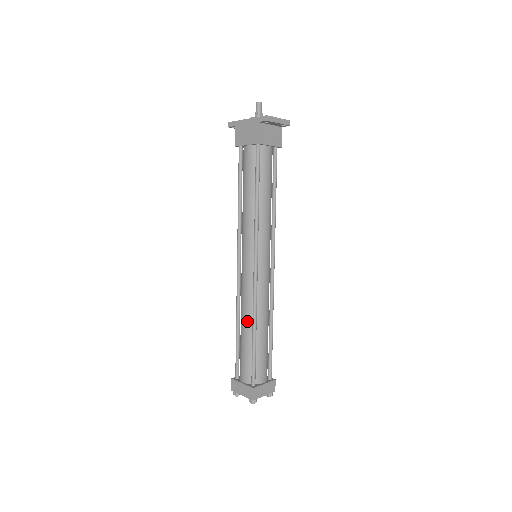
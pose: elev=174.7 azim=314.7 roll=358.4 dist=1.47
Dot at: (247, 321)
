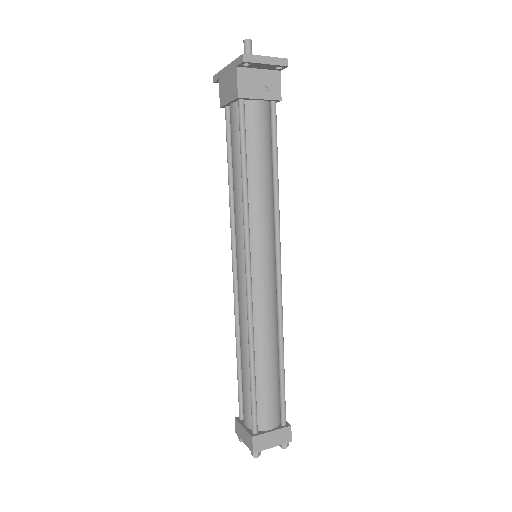
Dot at: (244, 345)
